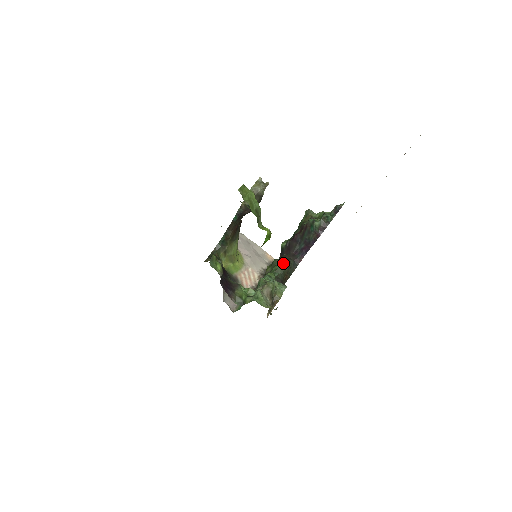
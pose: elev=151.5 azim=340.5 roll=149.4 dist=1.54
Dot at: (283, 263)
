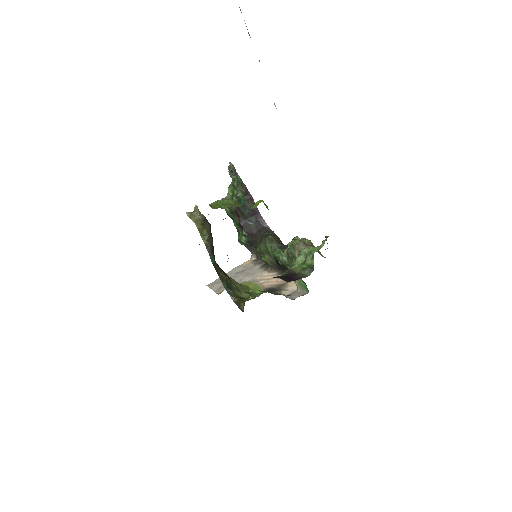
Dot at: (267, 240)
